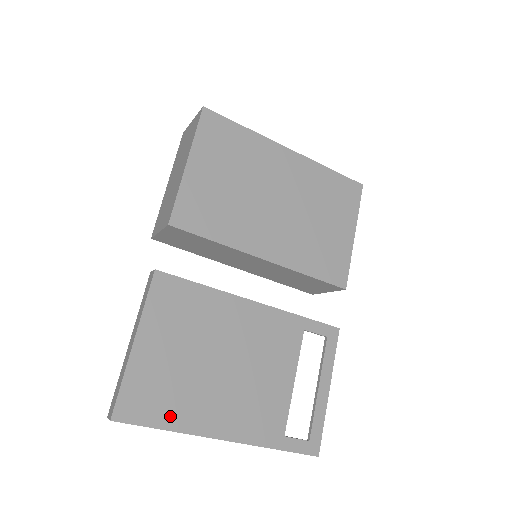
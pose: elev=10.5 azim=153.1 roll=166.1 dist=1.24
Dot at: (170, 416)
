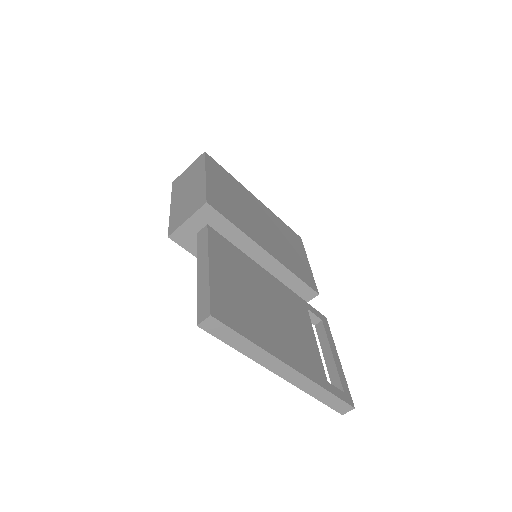
Dot at: (250, 331)
